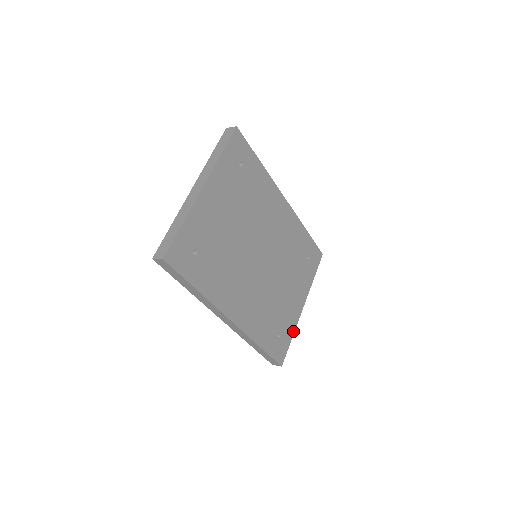
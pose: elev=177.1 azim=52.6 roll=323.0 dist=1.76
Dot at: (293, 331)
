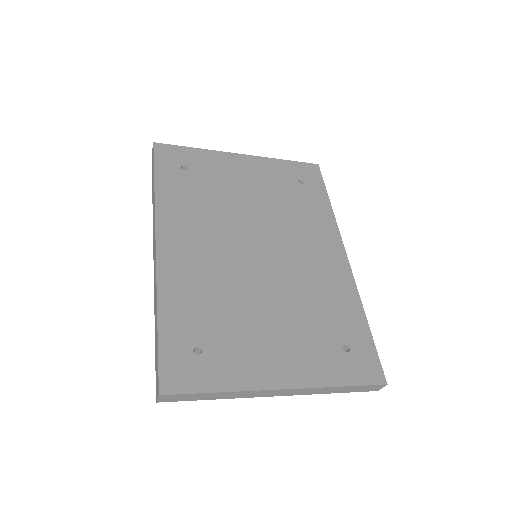
Dot at: (231, 387)
